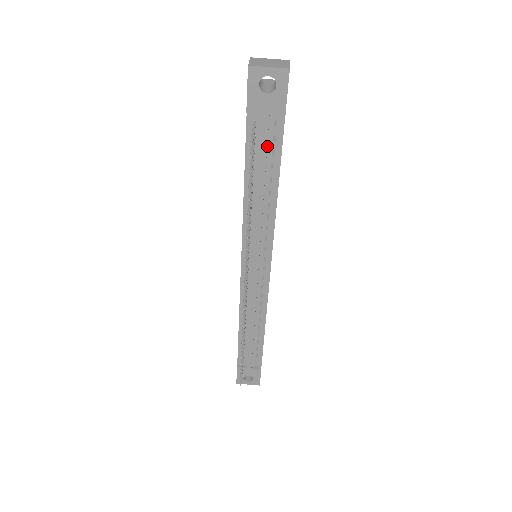
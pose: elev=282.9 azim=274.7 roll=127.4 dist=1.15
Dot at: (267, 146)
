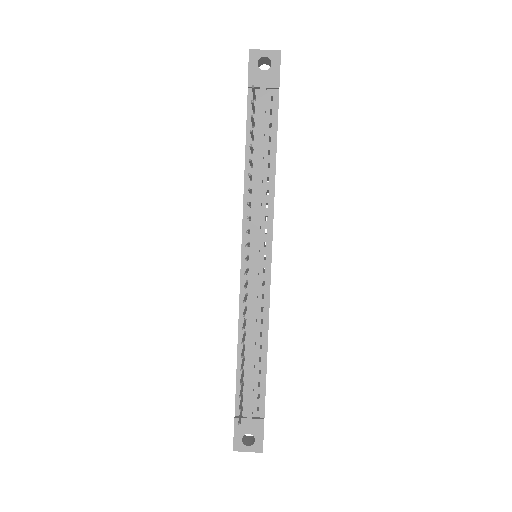
Dot at: (265, 119)
